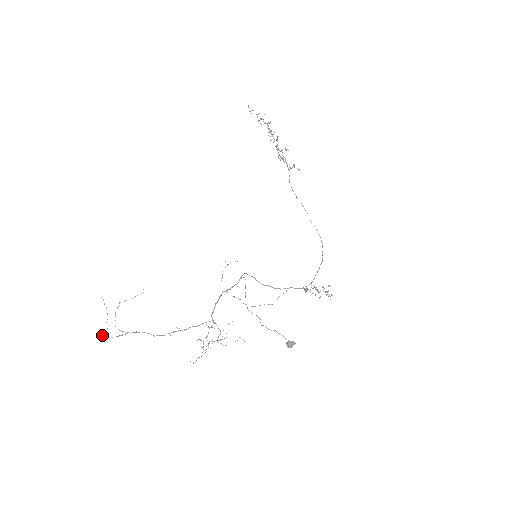
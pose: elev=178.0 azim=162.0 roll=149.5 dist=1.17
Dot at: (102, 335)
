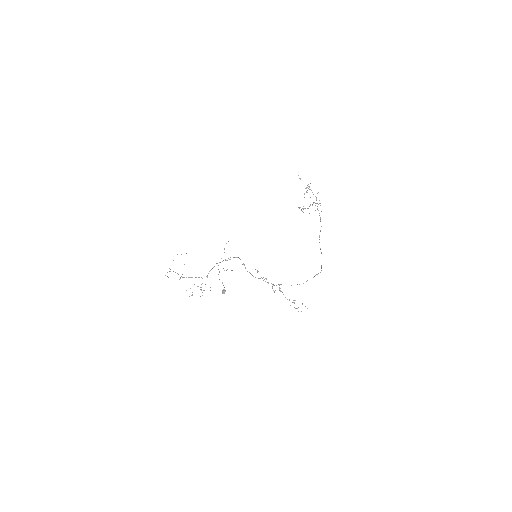
Dot at: (167, 276)
